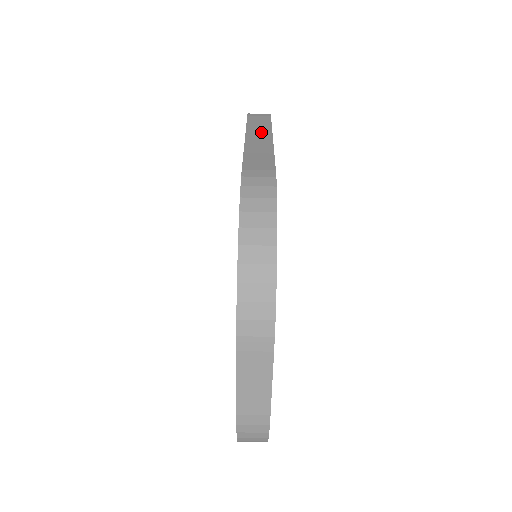
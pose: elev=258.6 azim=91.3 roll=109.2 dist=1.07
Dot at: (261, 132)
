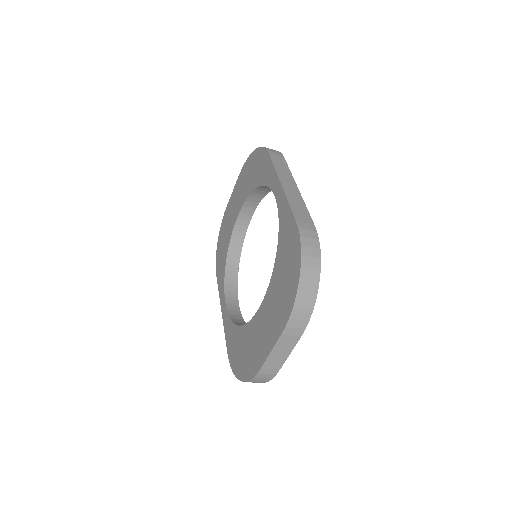
Dot at: (288, 179)
